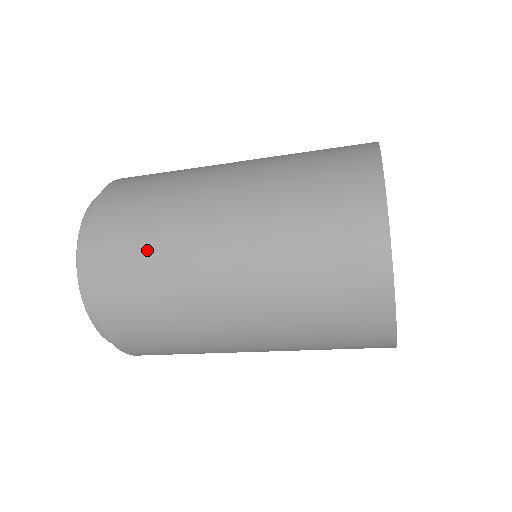
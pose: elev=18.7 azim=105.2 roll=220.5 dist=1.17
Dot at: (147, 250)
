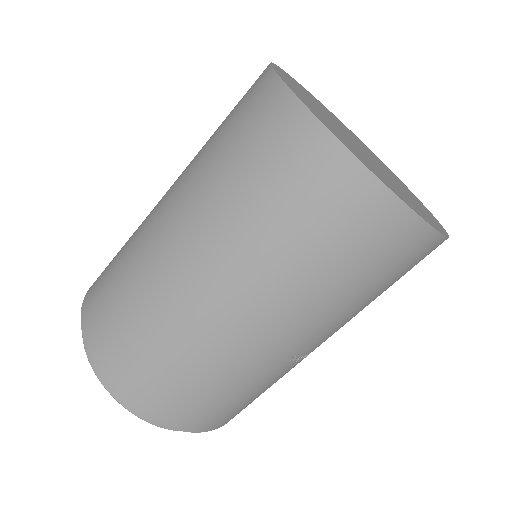
Dot at: (118, 265)
